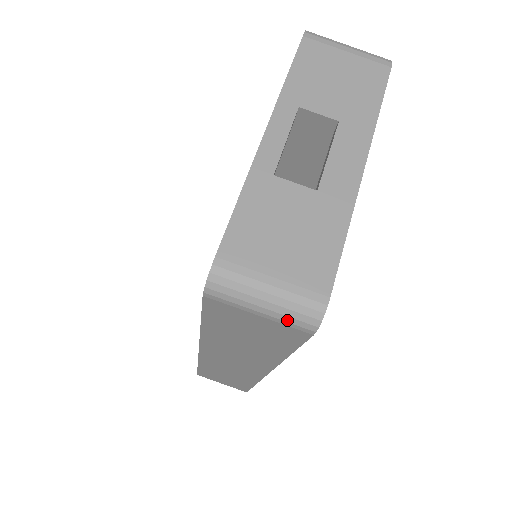
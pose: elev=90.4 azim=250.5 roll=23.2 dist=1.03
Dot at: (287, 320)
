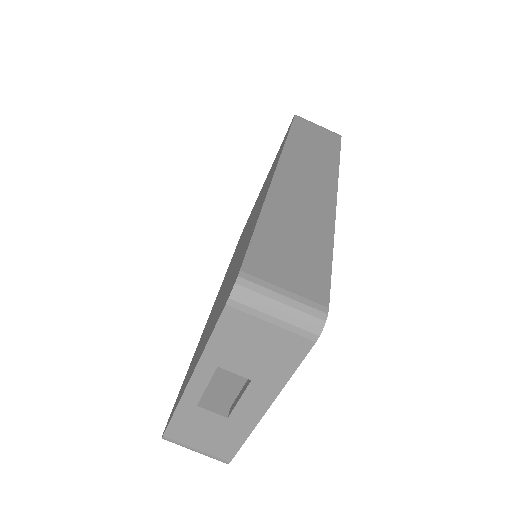
Dot at: occluded
